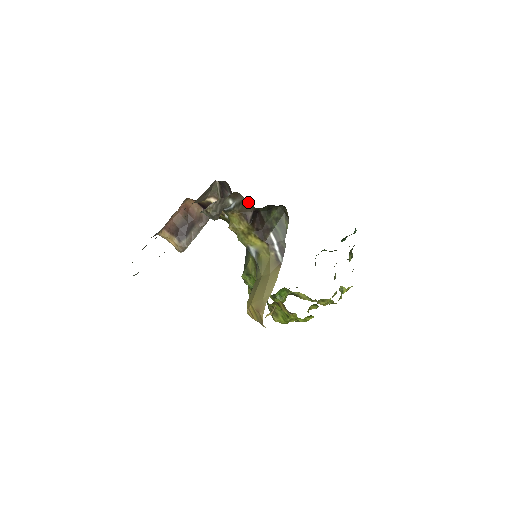
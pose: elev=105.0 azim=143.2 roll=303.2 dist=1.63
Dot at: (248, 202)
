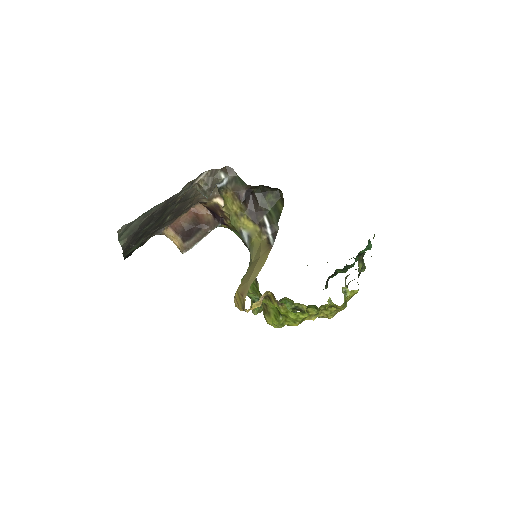
Dot at: (240, 178)
